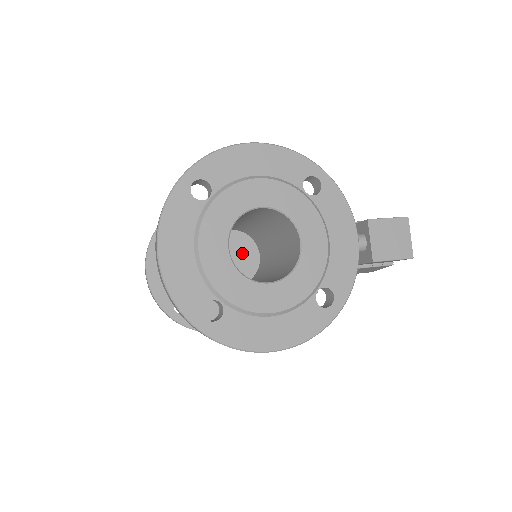
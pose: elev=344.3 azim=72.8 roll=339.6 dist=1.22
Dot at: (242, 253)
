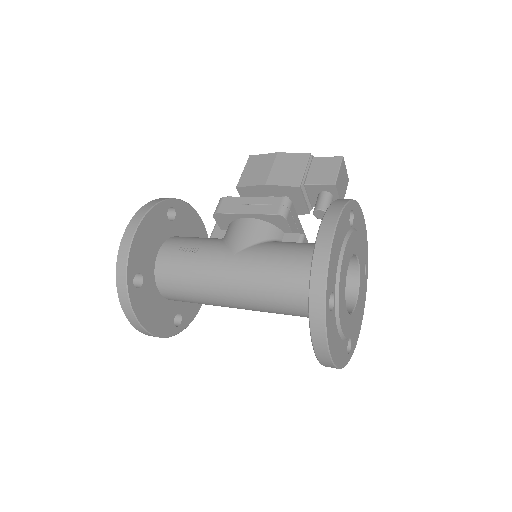
Dot at: occluded
